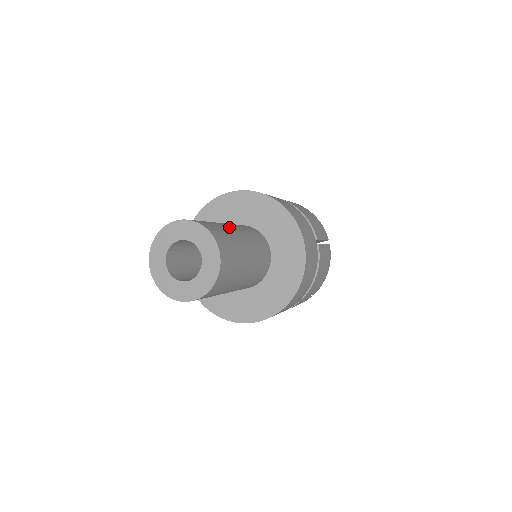
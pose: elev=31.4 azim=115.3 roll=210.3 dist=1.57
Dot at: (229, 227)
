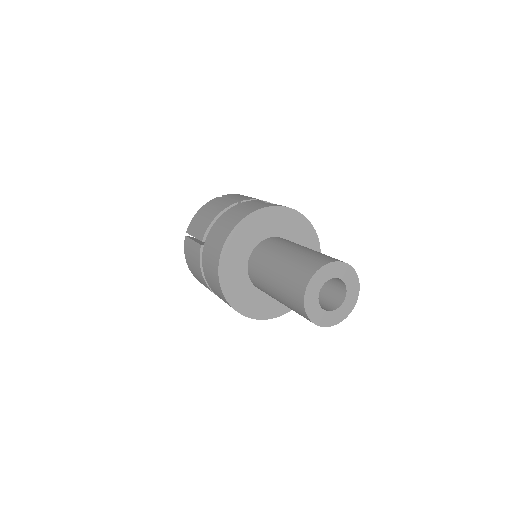
Dot at: occluded
